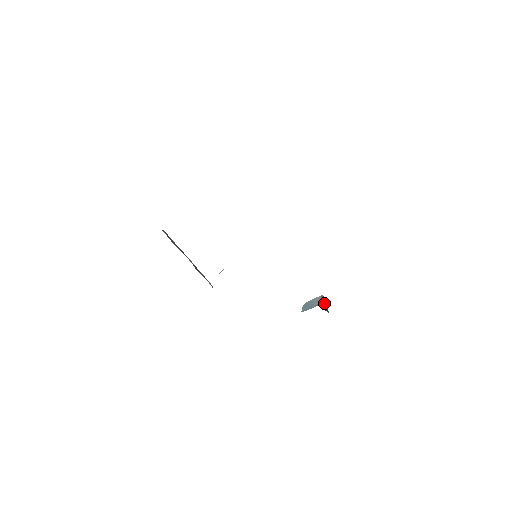
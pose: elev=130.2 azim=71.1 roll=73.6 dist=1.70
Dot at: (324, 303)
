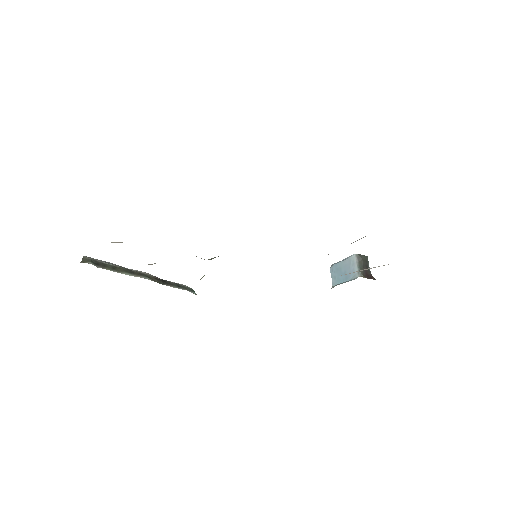
Dot at: (364, 267)
